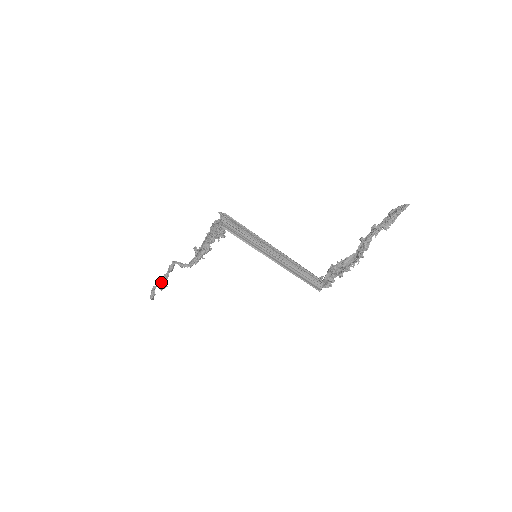
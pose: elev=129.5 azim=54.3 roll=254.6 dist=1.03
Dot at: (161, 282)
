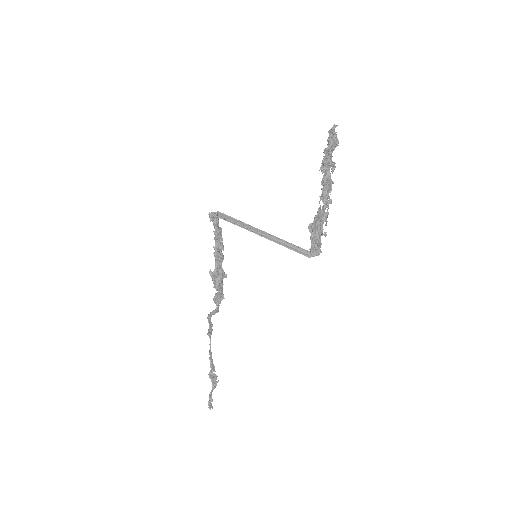
Dot at: occluded
